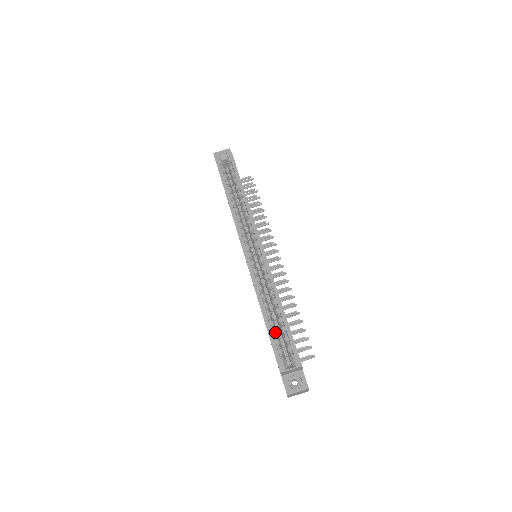
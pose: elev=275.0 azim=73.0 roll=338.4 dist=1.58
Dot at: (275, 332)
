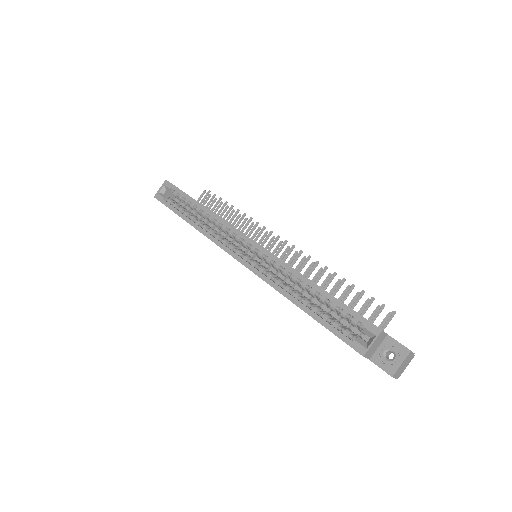
Dot at: (326, 316)
